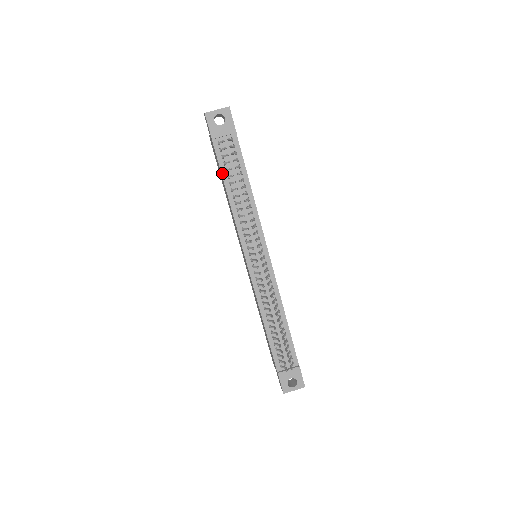
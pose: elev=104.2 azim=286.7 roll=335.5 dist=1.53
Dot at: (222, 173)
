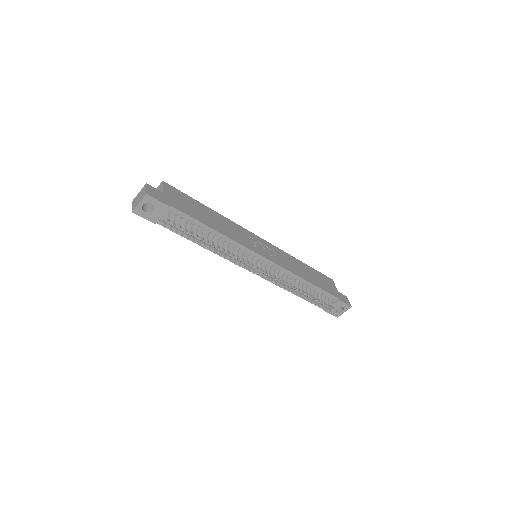
Dot at: (184, 237)
